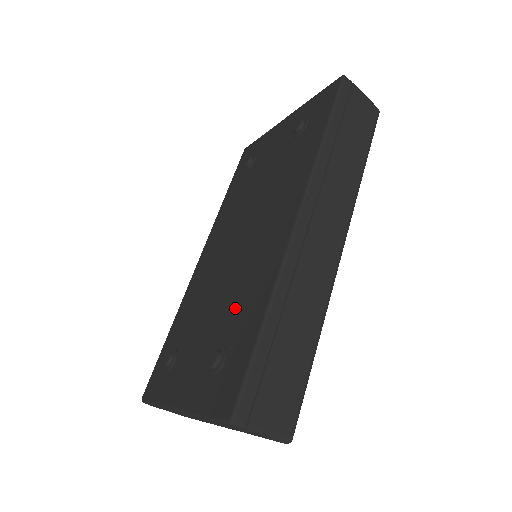
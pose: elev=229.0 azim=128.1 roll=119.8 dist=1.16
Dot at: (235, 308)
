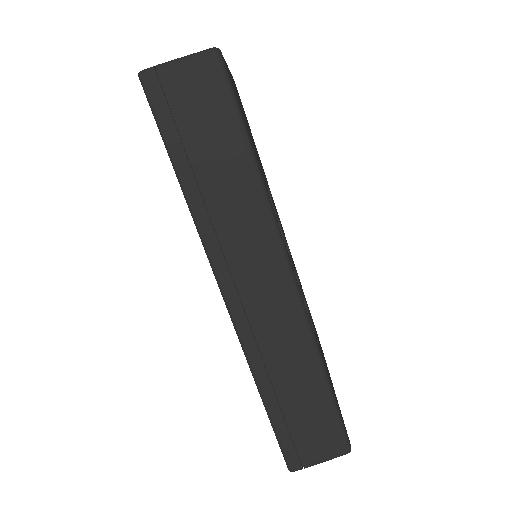
Dot at: occluded
